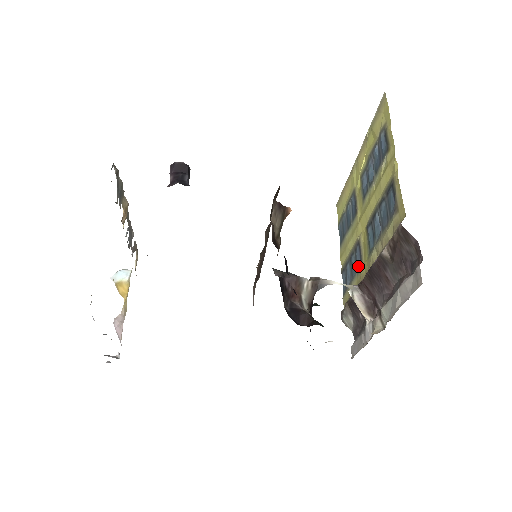
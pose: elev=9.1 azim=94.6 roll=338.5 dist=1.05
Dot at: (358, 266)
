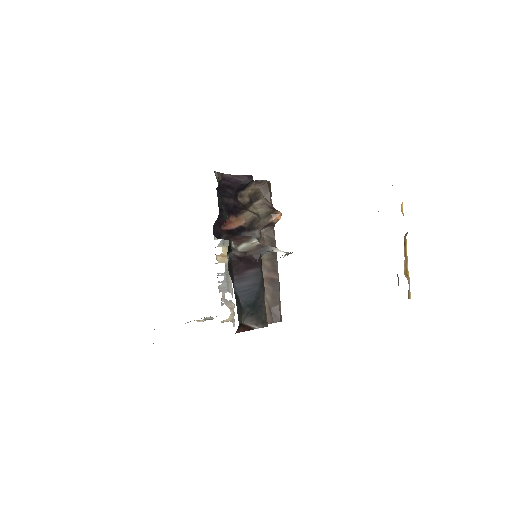
Dot at: occluded
